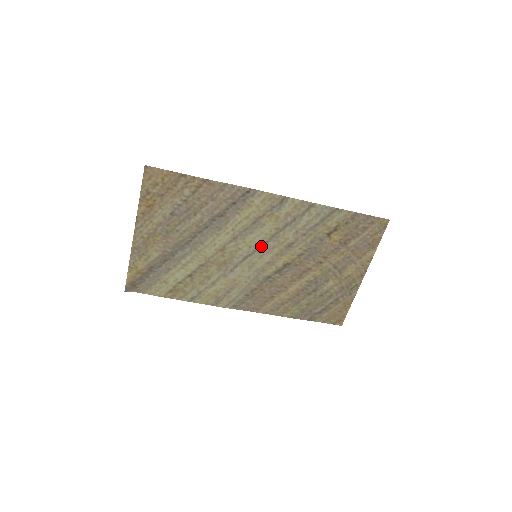
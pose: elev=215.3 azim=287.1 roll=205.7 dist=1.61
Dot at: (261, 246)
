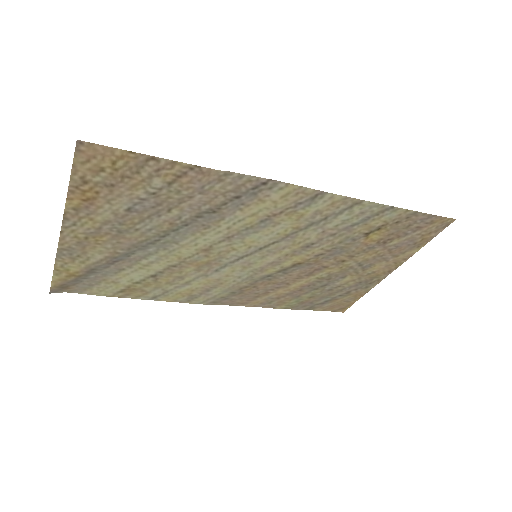
Dot at: (266, 246)
